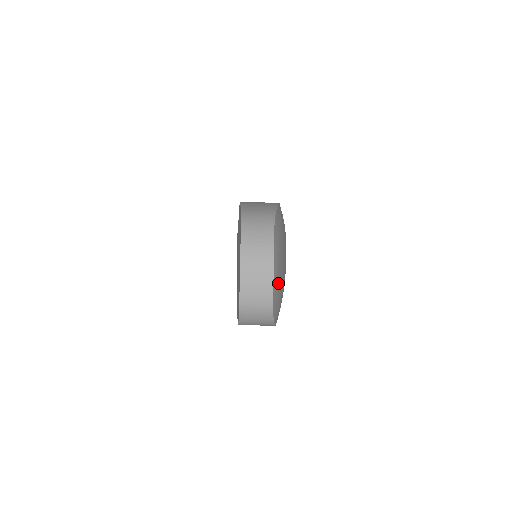
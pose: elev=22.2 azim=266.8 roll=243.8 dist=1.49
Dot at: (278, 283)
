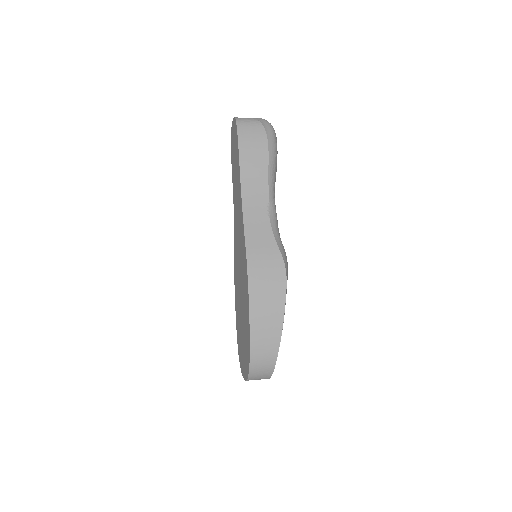
Dot at: occluded
